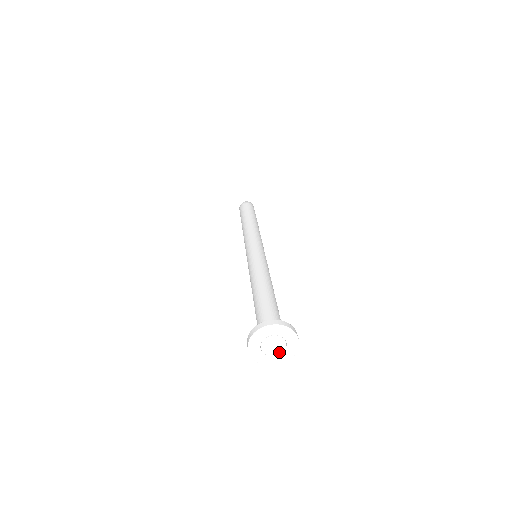
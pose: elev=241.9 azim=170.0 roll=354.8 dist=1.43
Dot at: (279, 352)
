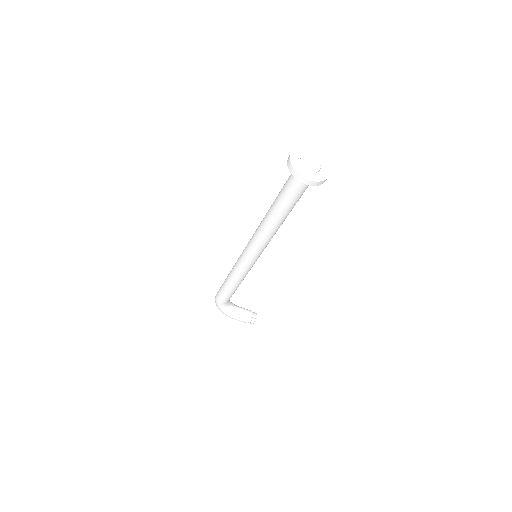
Dot at: (318, 164)
